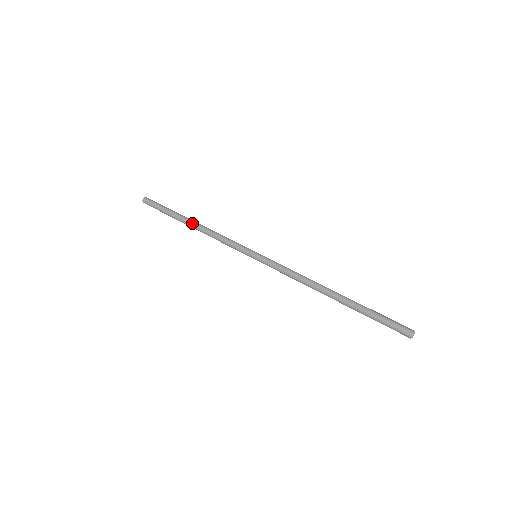
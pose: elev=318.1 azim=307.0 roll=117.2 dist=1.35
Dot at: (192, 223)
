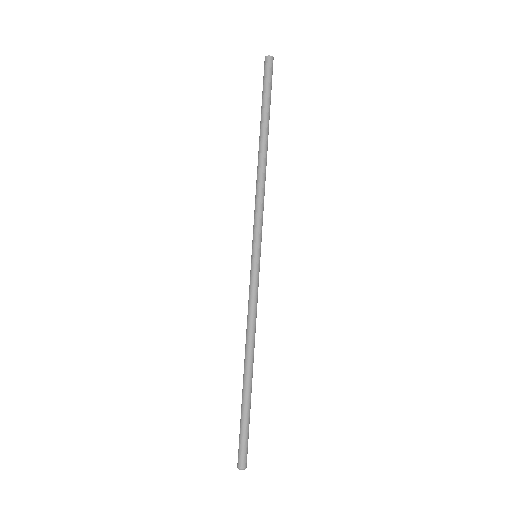
Dot at: (259, 150)
